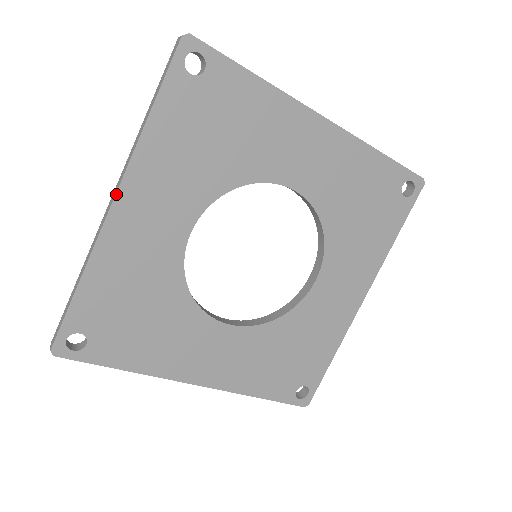
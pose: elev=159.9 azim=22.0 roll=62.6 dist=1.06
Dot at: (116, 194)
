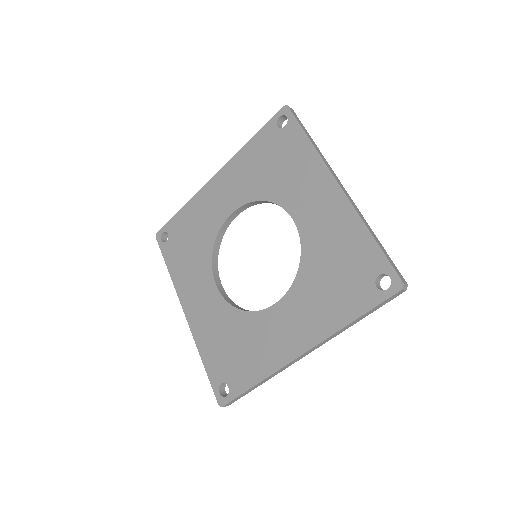
Dot at: (217, 172)
